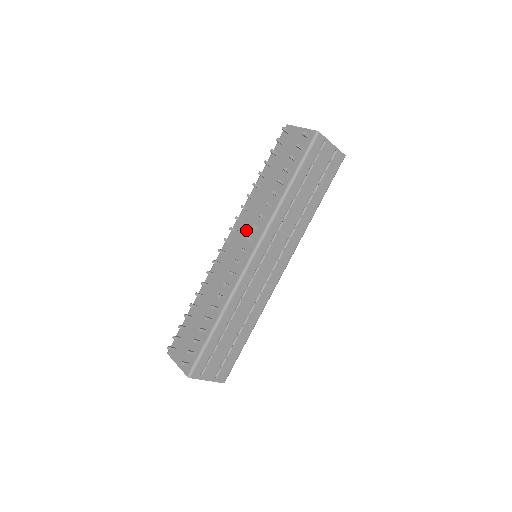
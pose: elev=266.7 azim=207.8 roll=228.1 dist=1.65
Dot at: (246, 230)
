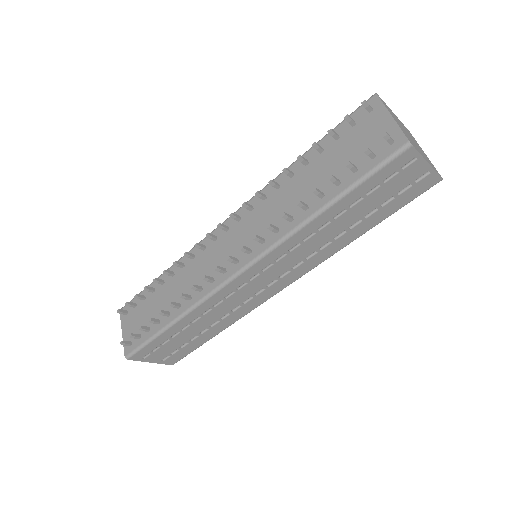
Dot at: (250, 228)
